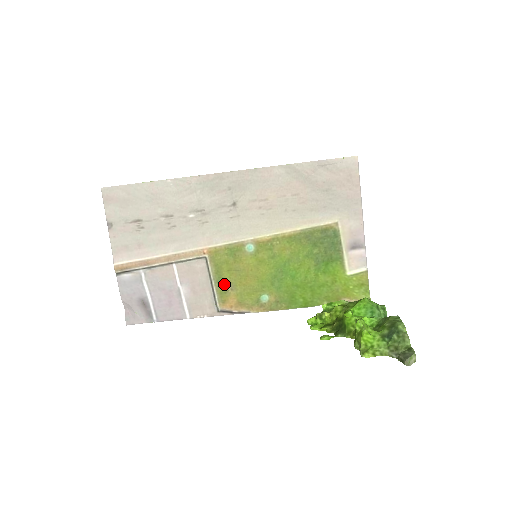
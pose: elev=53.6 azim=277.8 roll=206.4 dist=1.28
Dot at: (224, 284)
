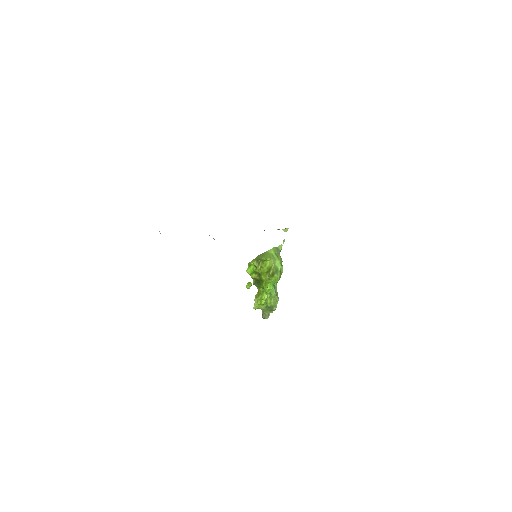
Dot at: occluded
